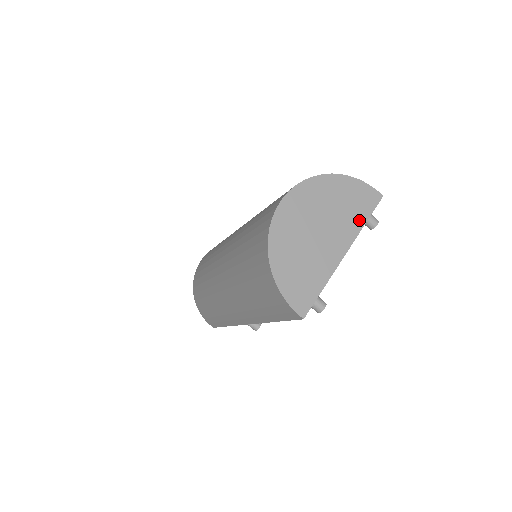
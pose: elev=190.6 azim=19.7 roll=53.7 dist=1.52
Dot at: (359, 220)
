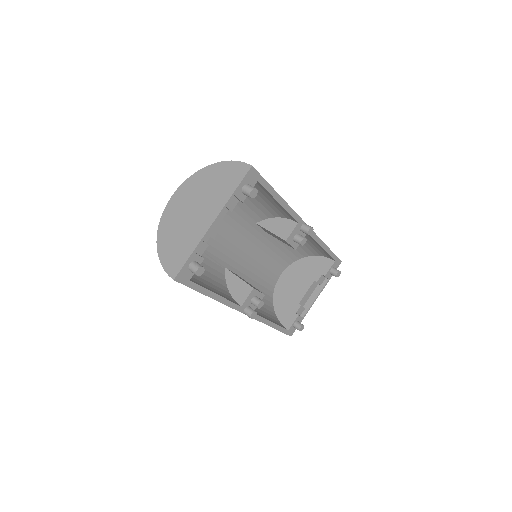
Dot at: (227, 193)
